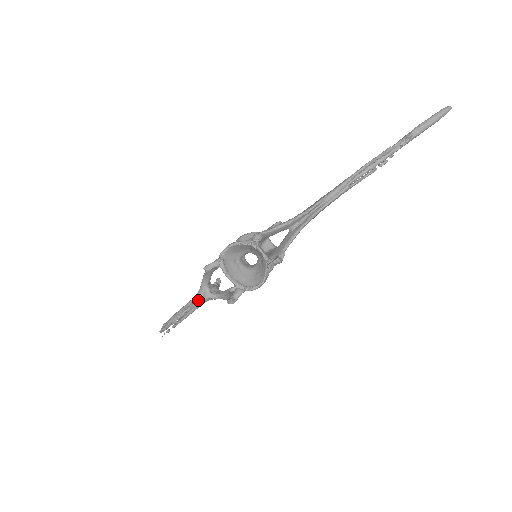
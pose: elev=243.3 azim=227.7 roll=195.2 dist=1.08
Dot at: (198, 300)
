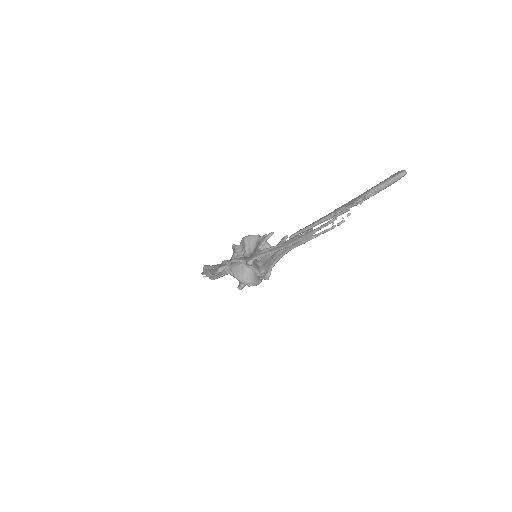
Dot at: (221, 273)
